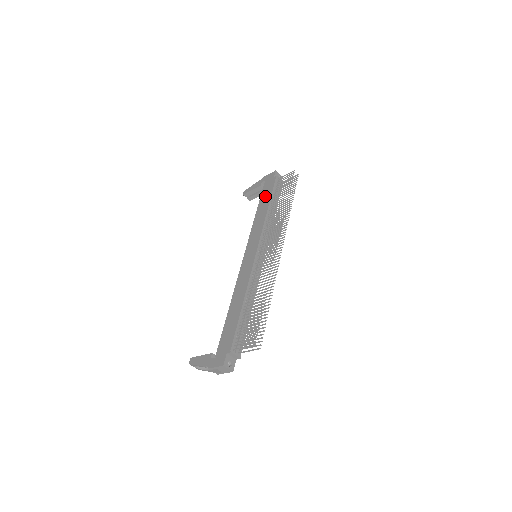
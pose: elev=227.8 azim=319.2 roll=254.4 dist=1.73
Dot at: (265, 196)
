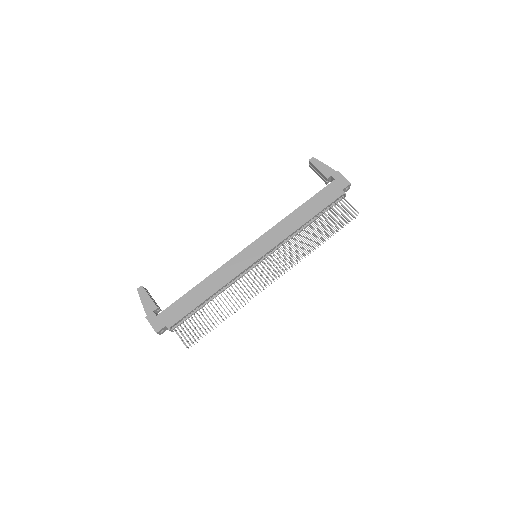
Dot at: (317, 203)
